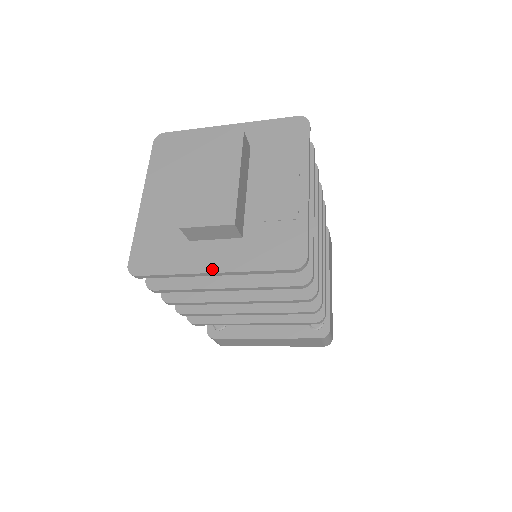
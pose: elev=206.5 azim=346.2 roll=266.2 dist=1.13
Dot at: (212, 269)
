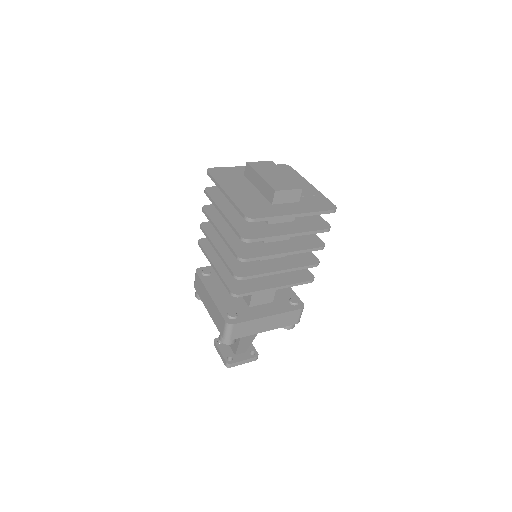
Dot at: (295, 213)
